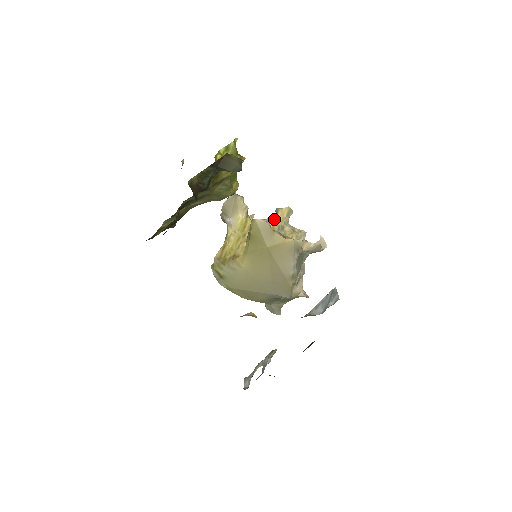
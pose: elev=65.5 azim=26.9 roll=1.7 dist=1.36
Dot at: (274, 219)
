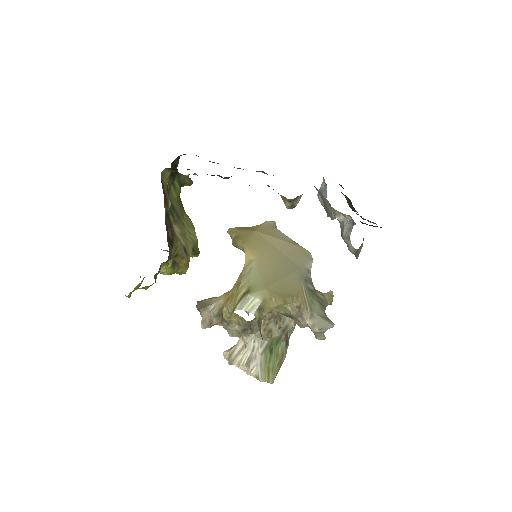
Dot at: occluded
